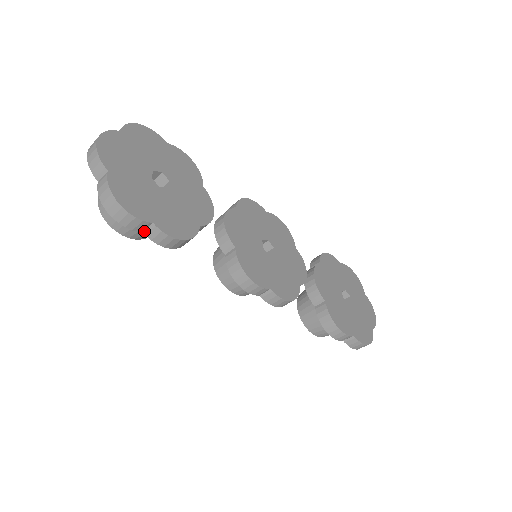
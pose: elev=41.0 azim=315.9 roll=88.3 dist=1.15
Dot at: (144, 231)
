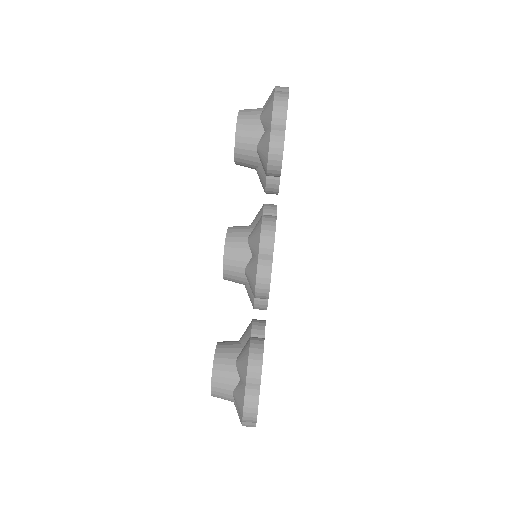
Dot at: (273, 128)
